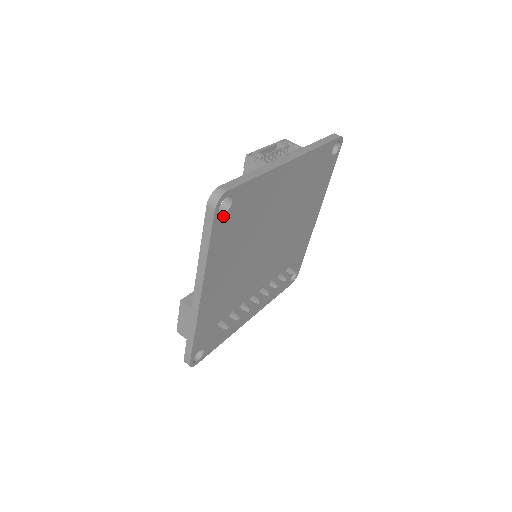
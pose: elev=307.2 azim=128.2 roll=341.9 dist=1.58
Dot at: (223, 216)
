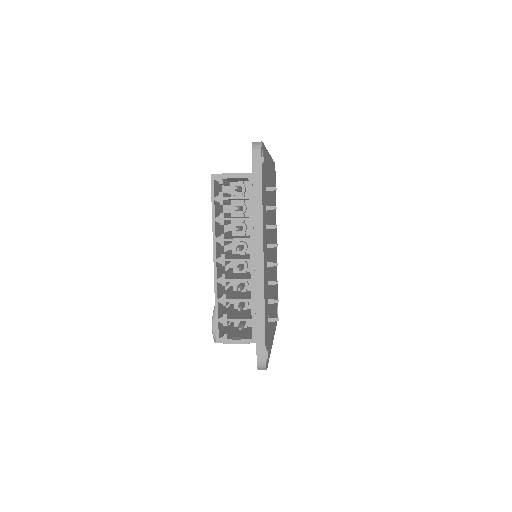
Dot at: (274, 172)
